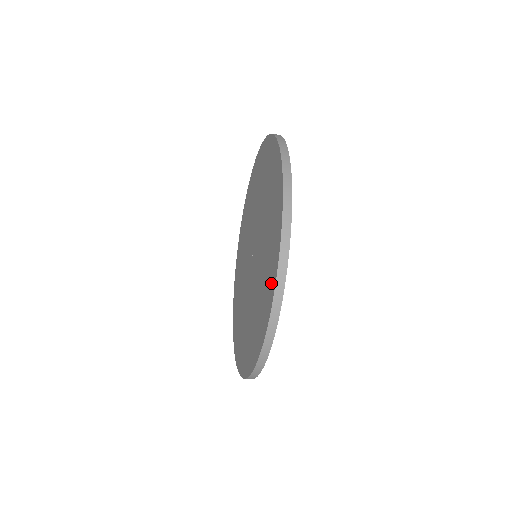
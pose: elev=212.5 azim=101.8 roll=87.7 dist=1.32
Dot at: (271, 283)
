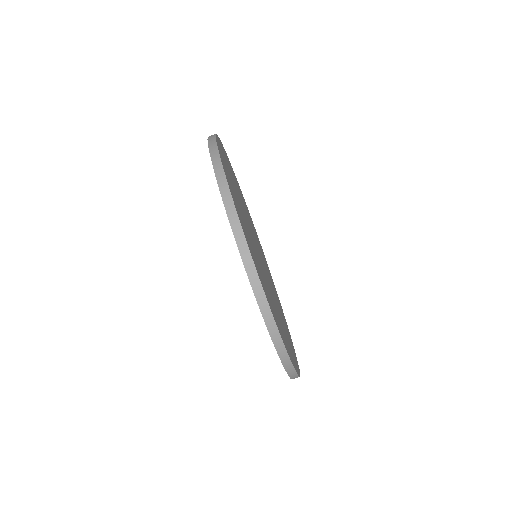
Dot at: occluded
